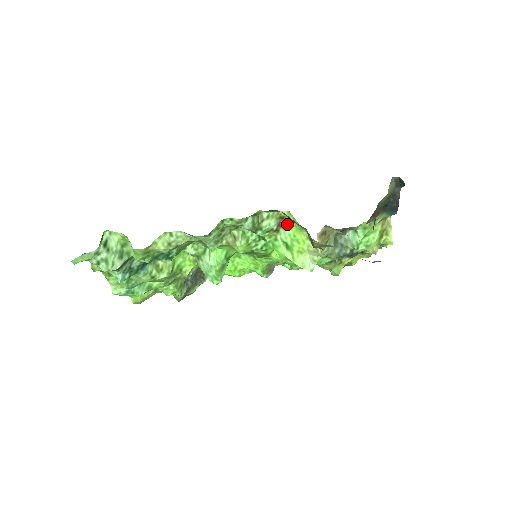
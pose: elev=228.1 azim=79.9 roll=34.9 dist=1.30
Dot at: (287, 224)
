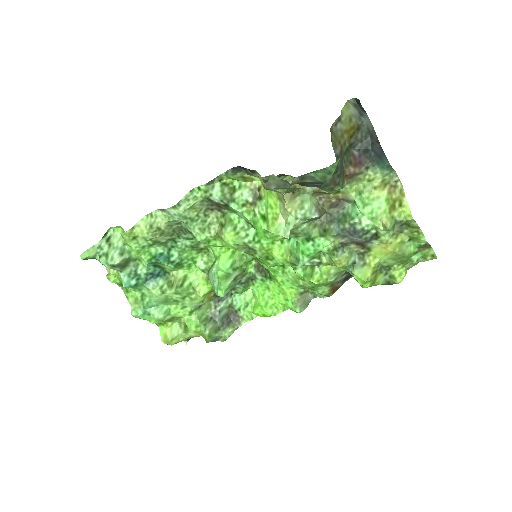
Dot at: (262, 194)
